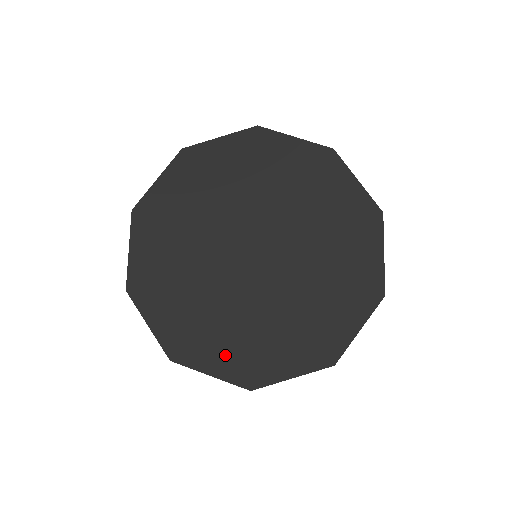
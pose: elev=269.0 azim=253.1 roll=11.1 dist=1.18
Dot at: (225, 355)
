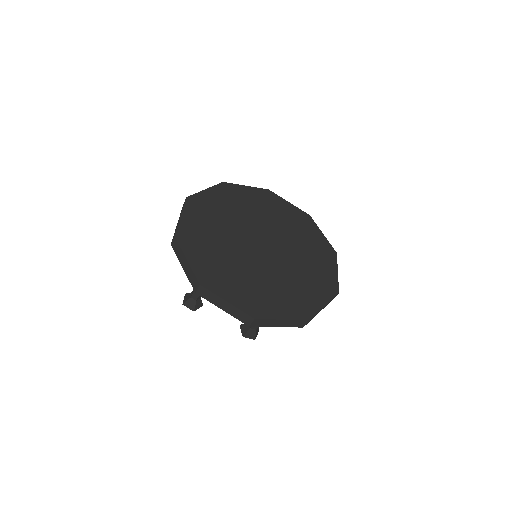
Dot at: (204, 261)
